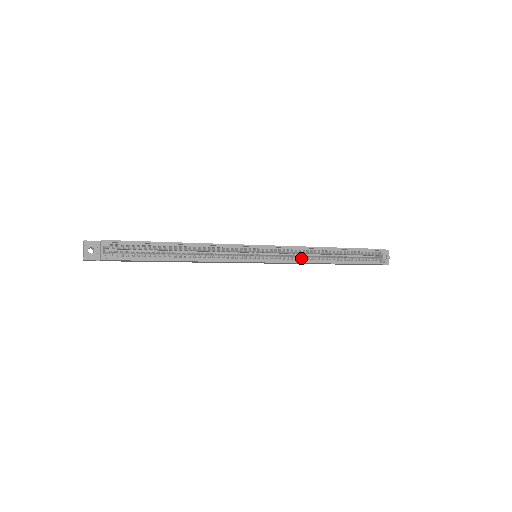
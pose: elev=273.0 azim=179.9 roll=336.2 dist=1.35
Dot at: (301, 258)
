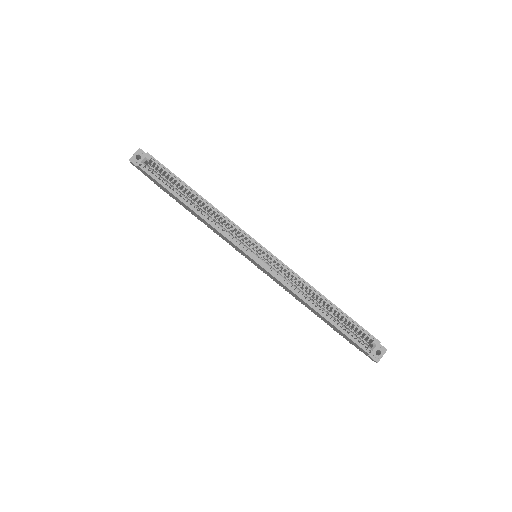
Dot at: (289, 283)
